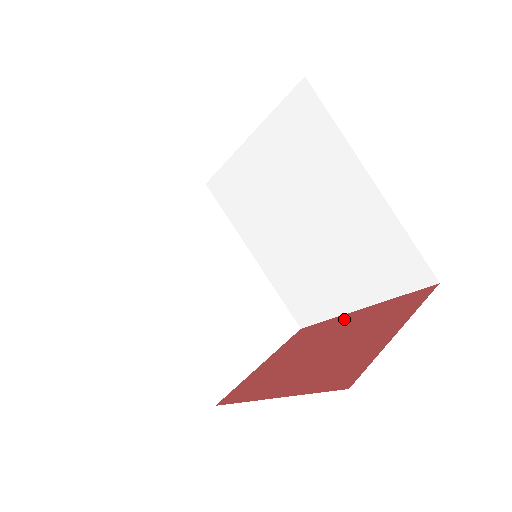
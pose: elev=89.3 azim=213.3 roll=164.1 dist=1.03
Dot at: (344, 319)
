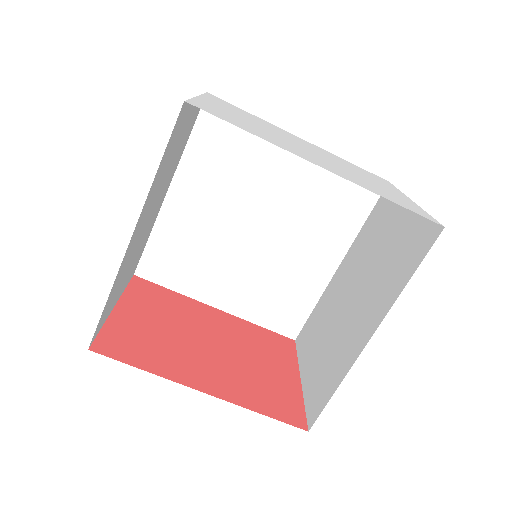
Dot at: (209, 312)
